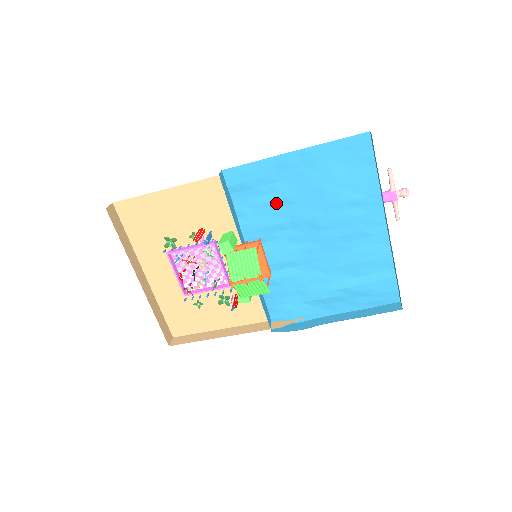
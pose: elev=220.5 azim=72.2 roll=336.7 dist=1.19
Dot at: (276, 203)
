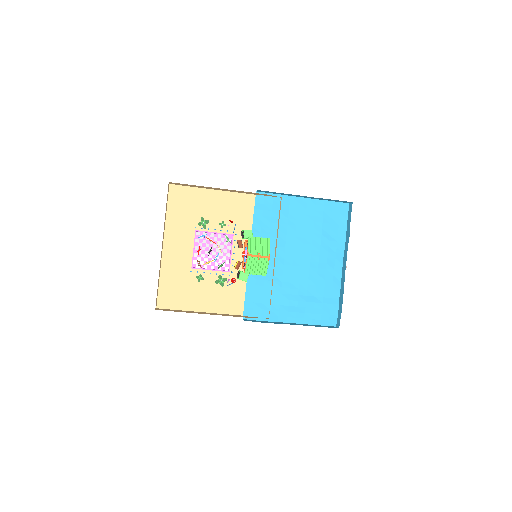
Dot at: (281, 226)
